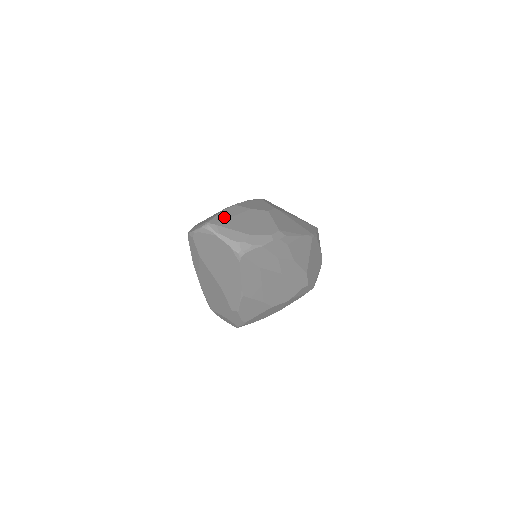
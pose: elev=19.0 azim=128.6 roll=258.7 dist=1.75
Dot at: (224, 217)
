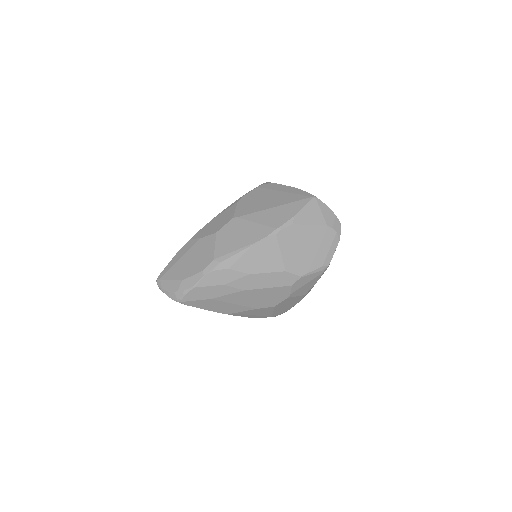
Dot at: (171, 265)
